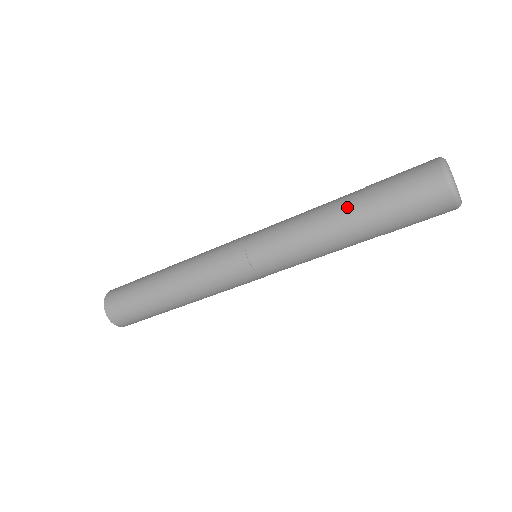
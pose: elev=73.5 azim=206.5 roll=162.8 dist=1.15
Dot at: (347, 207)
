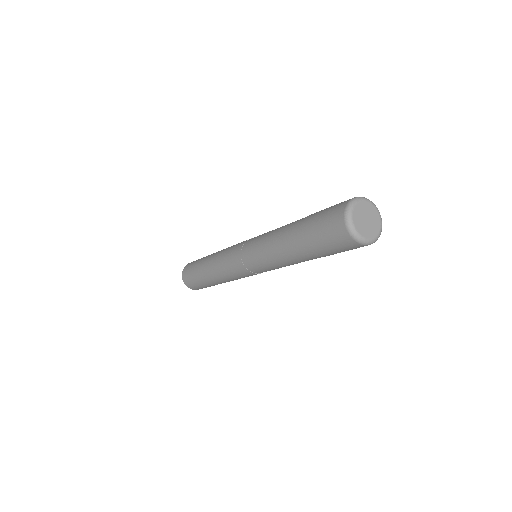
Dot at: (292, 244)
